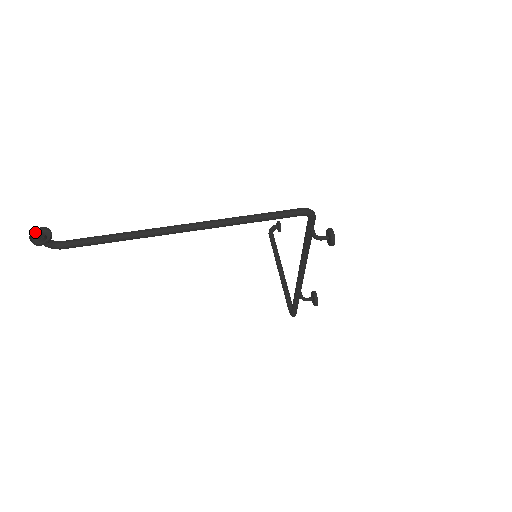
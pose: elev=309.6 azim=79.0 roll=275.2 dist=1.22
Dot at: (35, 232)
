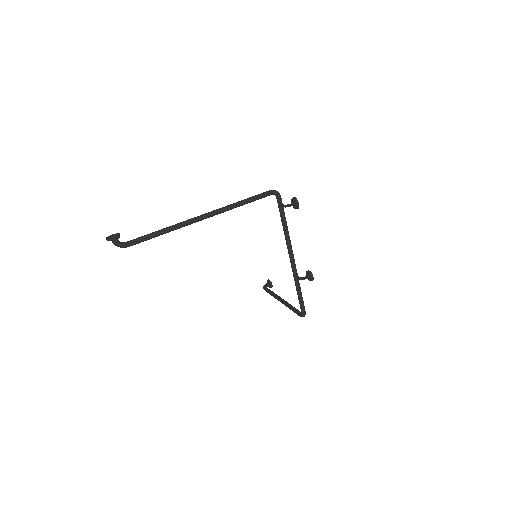
Dot at: (108, 238)
